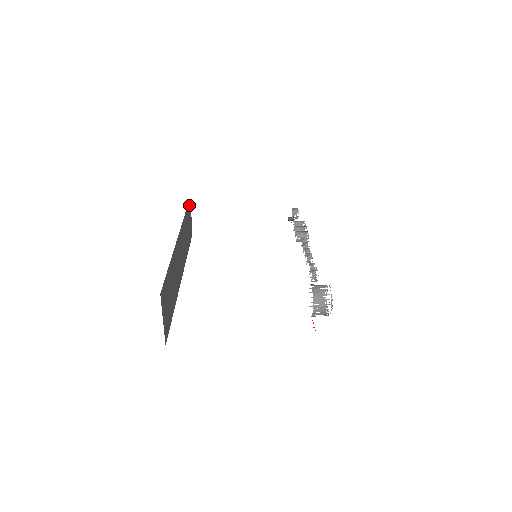
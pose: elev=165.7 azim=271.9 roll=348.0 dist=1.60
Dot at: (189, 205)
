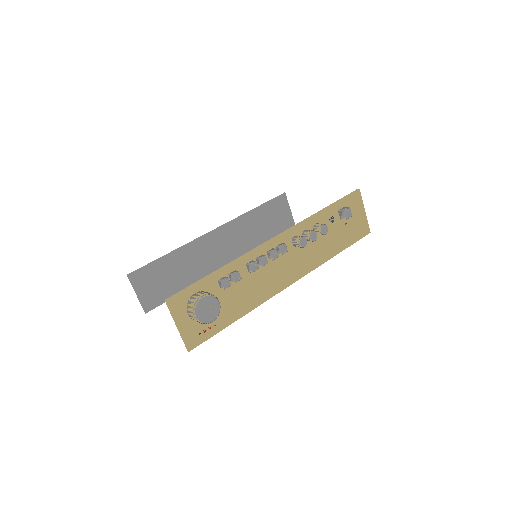
Dot at: (279, 200)
